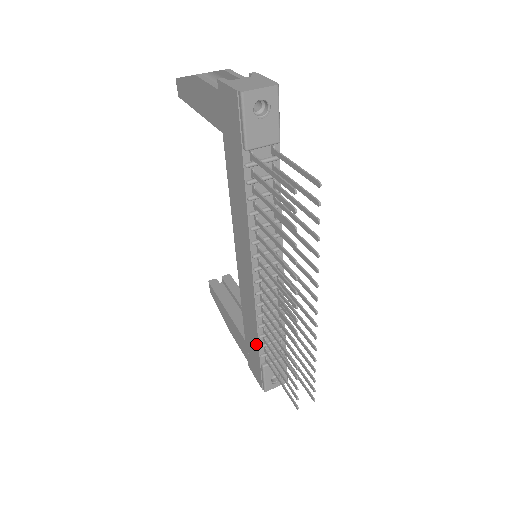
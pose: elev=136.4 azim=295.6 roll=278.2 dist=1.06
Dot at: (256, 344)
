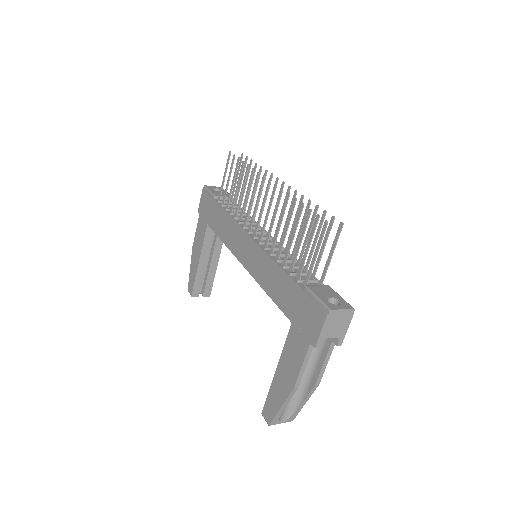
Dot at: (288, 281)
